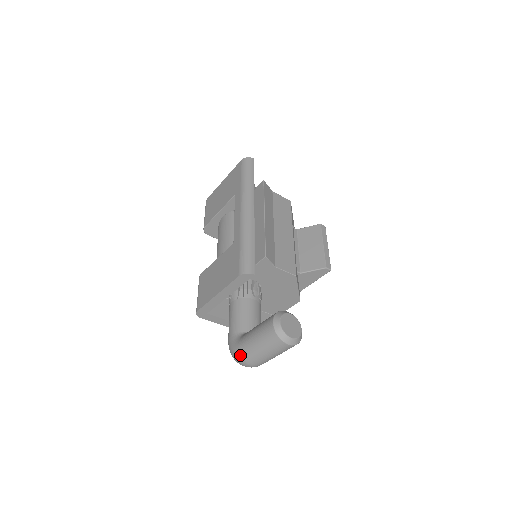
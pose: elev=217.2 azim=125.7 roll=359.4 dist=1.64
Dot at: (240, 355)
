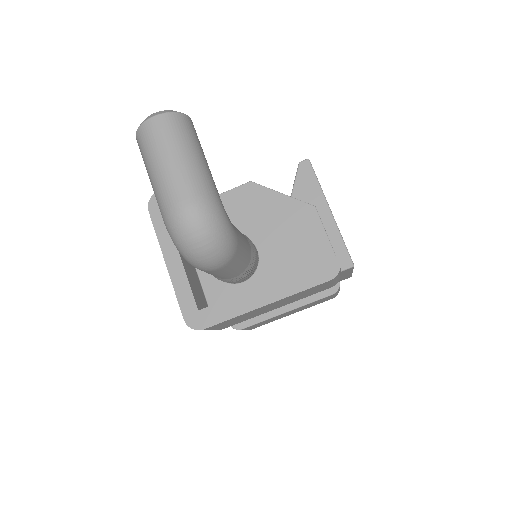
Dot at: (165, 221)
